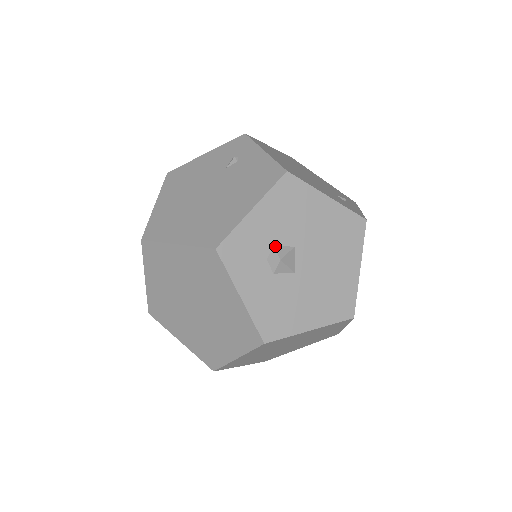
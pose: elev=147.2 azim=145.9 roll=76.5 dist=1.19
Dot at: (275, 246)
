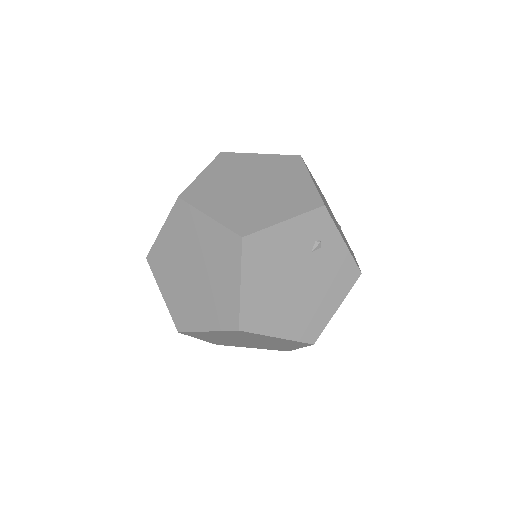
Dot at: occluded
